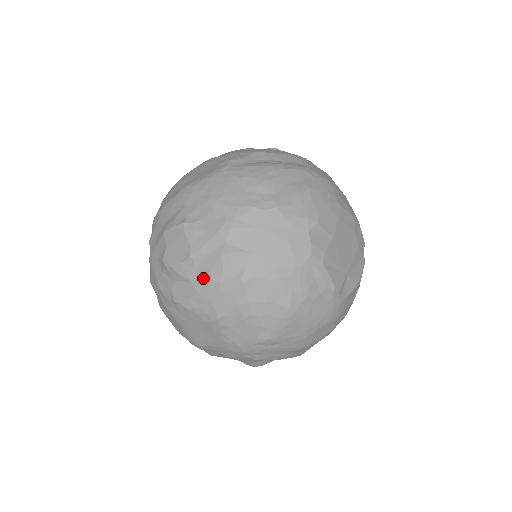
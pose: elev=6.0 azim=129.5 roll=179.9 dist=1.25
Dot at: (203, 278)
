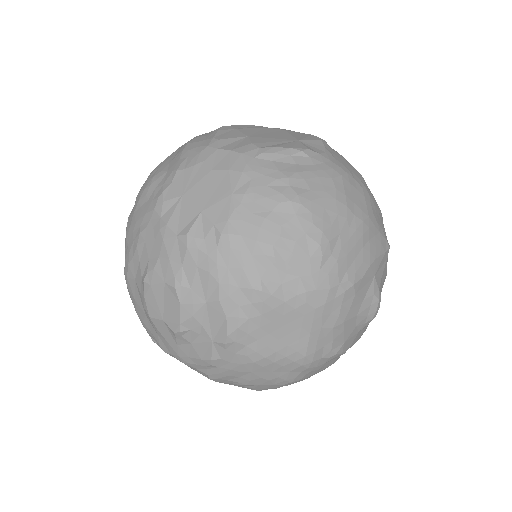
Dot at: (205, 284)
